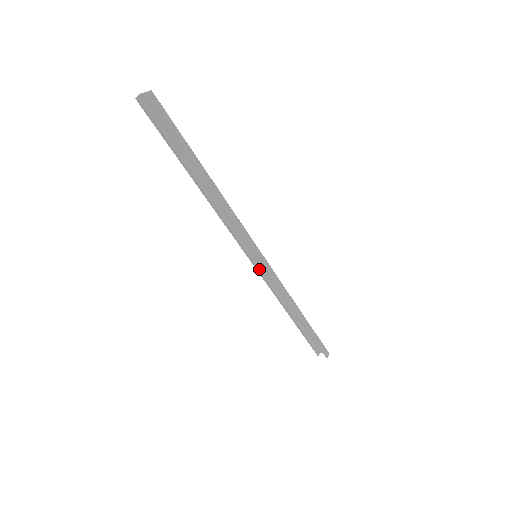
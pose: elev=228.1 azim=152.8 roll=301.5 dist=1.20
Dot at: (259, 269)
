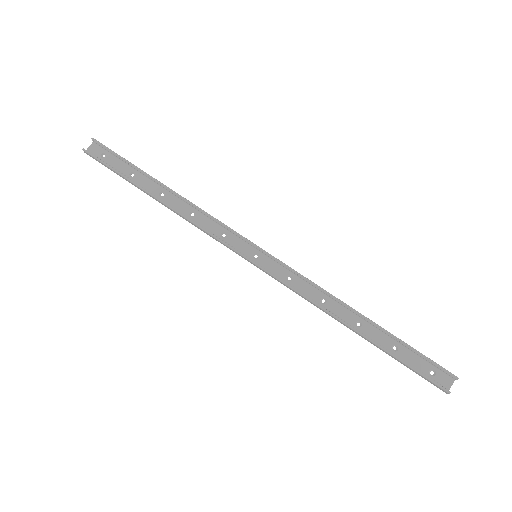
Dot at: (270, 274)
